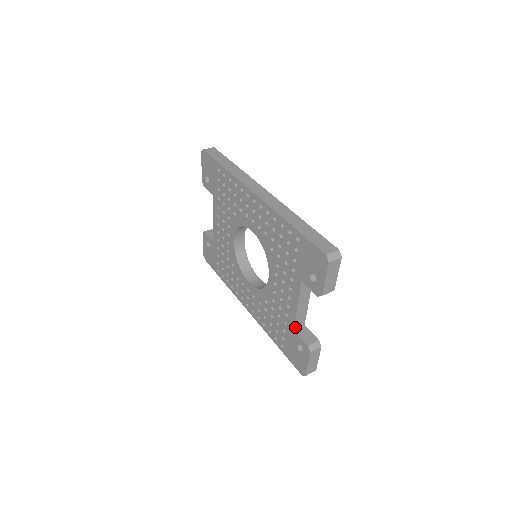
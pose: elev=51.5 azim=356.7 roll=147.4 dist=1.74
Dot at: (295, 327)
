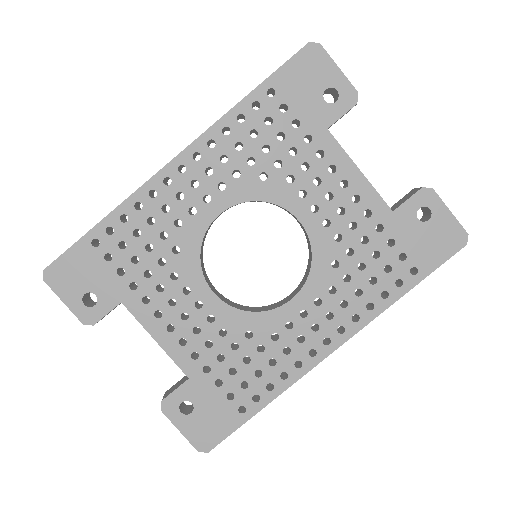
Dot at: (388, 208)
